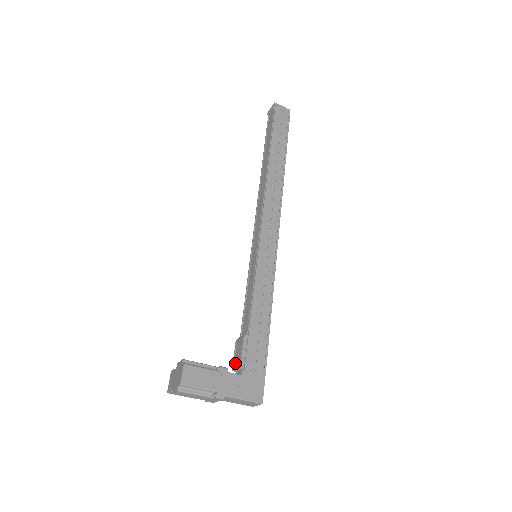
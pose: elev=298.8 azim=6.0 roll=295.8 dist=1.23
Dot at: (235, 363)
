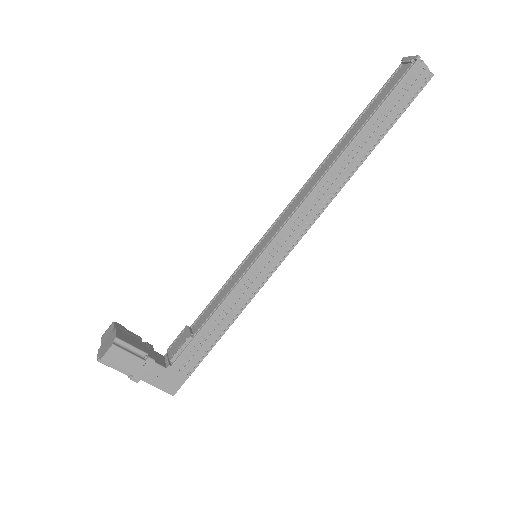
Dot at: (172, 348)
